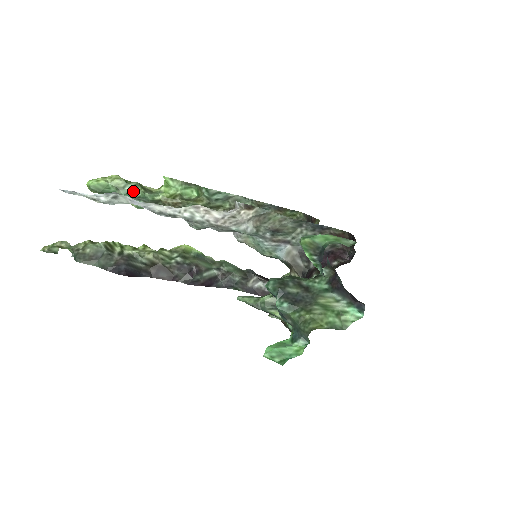
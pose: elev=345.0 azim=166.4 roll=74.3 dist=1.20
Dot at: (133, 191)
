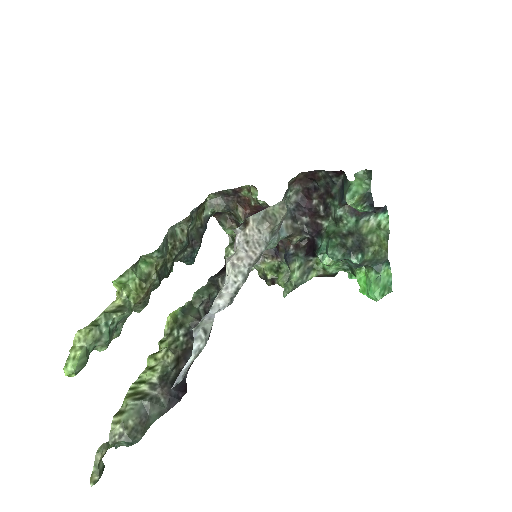
Dot at: (110, 325)
